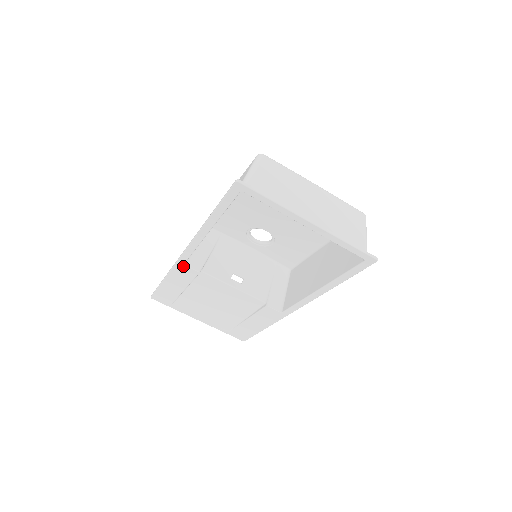
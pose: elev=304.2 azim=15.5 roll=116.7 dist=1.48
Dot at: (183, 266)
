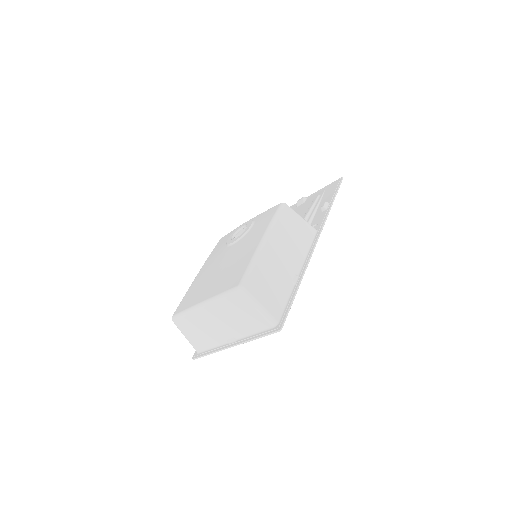
Dot at: occluded
